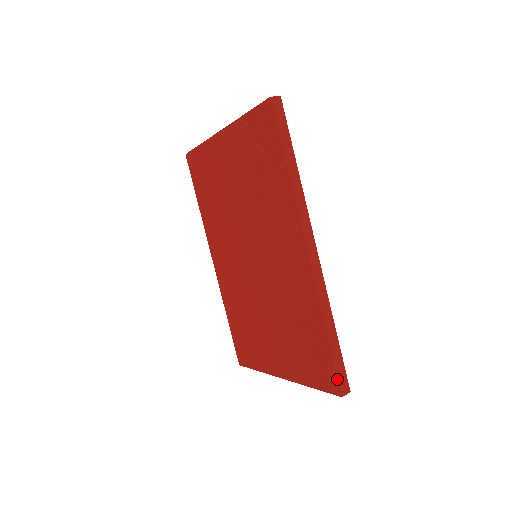
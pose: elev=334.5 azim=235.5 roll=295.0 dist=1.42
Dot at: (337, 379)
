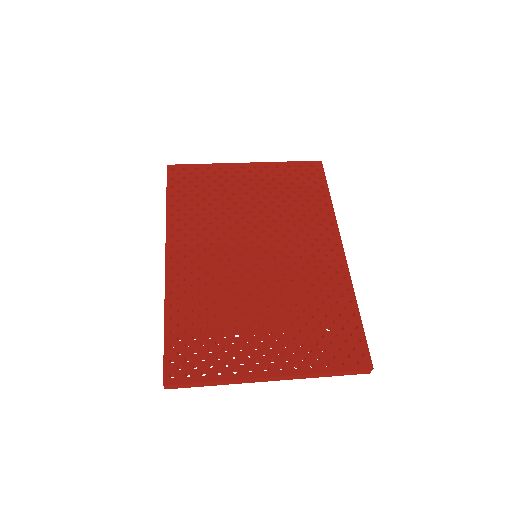
Dot at: (369, 352)
